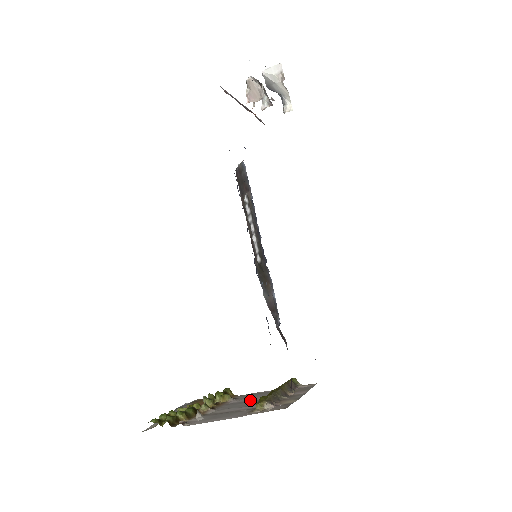
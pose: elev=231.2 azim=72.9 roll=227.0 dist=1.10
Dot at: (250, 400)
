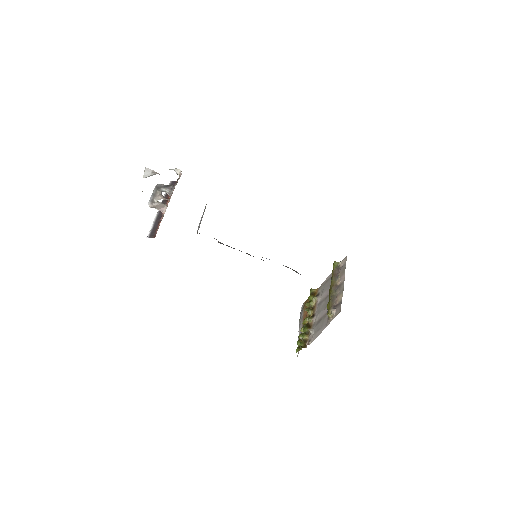
Dot at: (325, 296)
